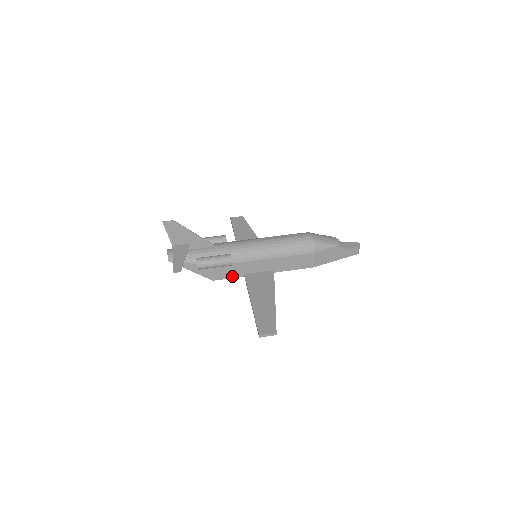
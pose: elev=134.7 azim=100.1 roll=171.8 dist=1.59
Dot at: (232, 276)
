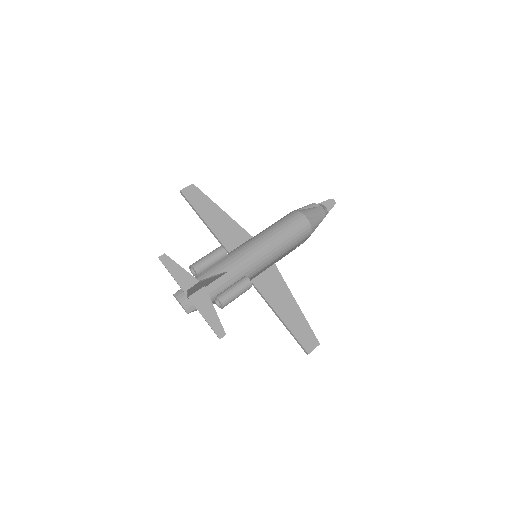
Dot at: occluded
